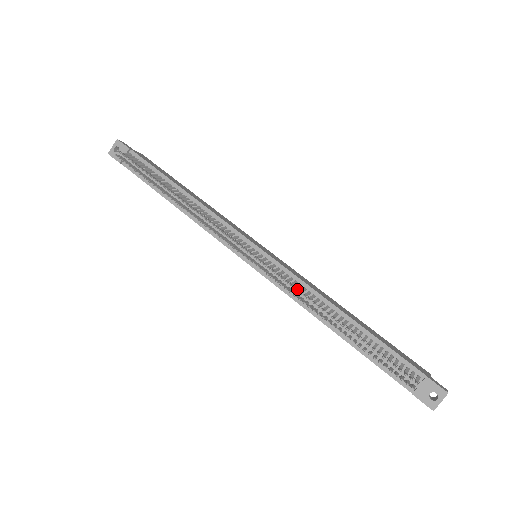
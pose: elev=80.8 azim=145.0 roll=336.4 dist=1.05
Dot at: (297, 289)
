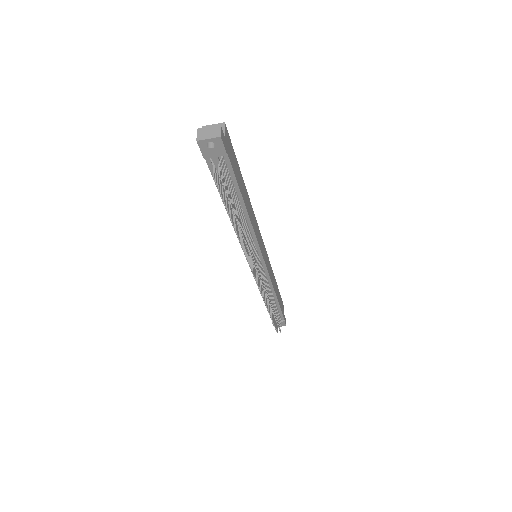
Dot at: occluded
